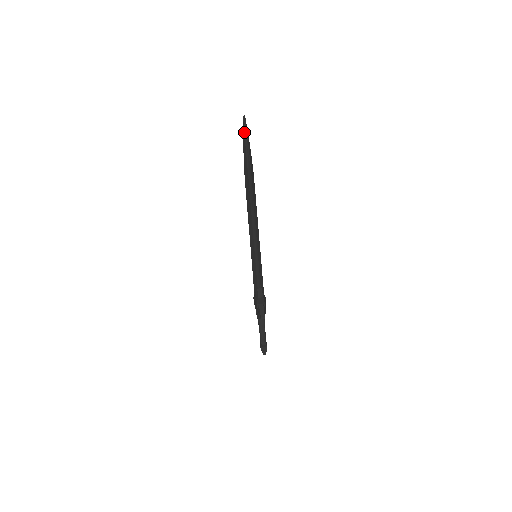
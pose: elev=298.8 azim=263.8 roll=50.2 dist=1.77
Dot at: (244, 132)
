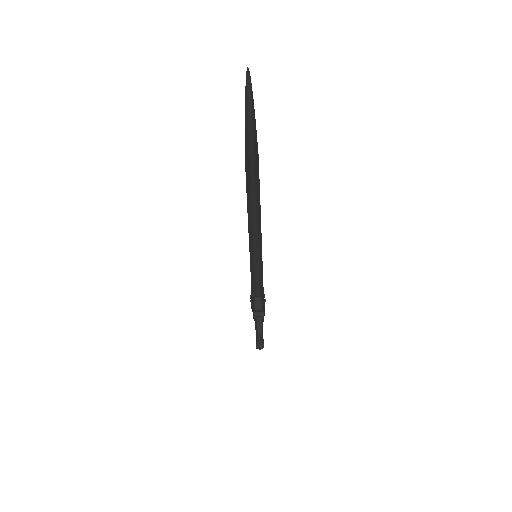
Dot at: (247, 97)
